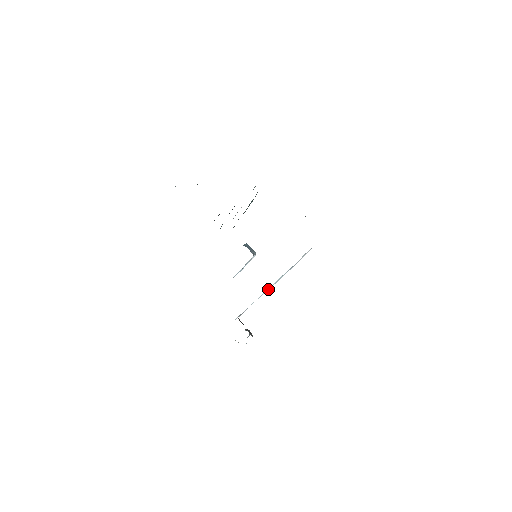
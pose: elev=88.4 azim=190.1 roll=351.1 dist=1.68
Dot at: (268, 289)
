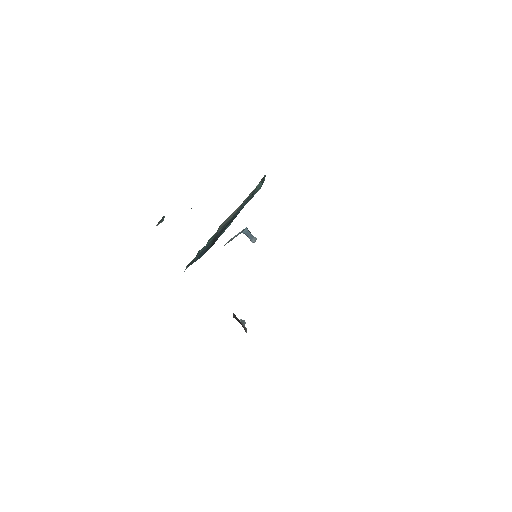
Dot at: occluded
